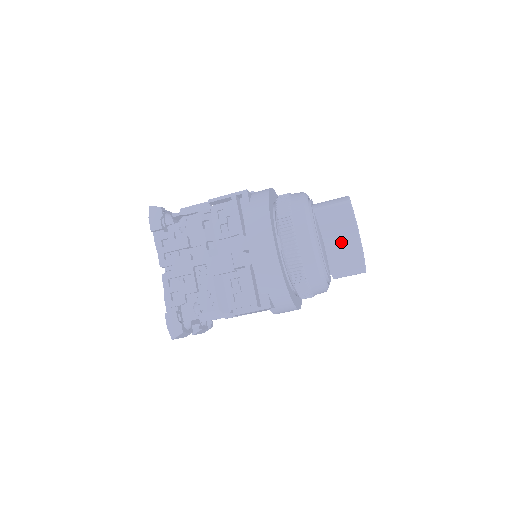
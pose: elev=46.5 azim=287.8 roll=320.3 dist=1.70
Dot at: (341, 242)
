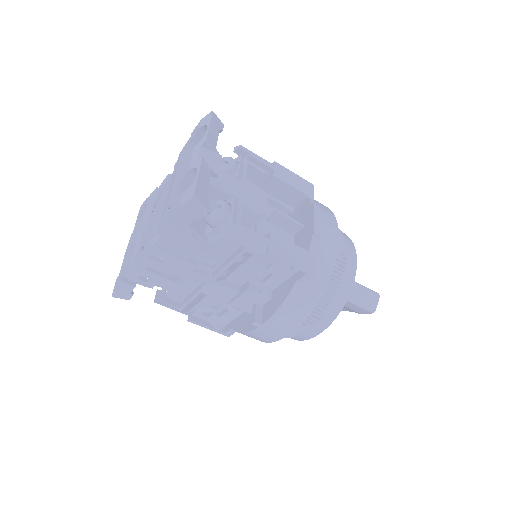
Dot at: occluded
